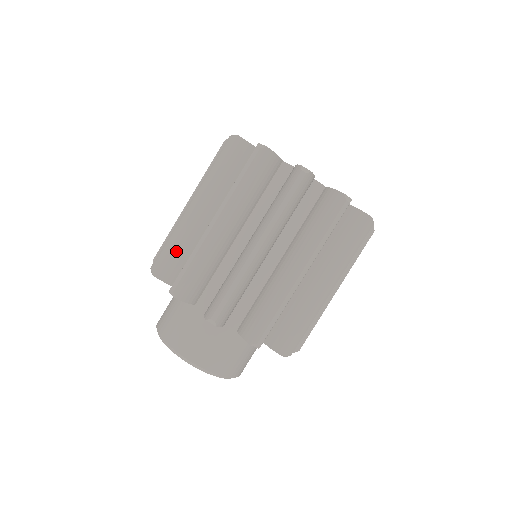
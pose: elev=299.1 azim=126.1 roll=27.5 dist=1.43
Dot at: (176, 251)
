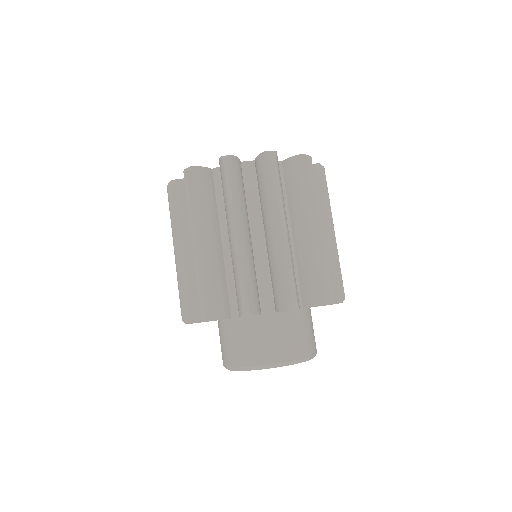
Dot at: (212, 288)
